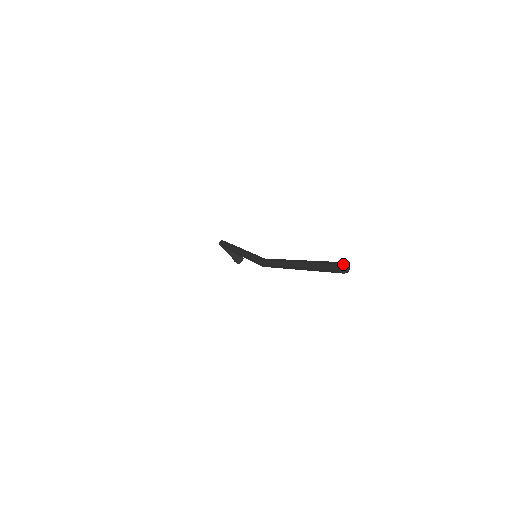
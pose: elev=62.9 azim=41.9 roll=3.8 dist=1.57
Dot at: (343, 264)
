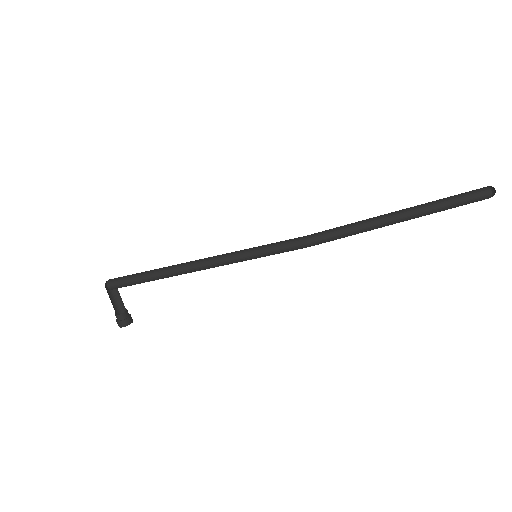
Dot at: (487, 188)
